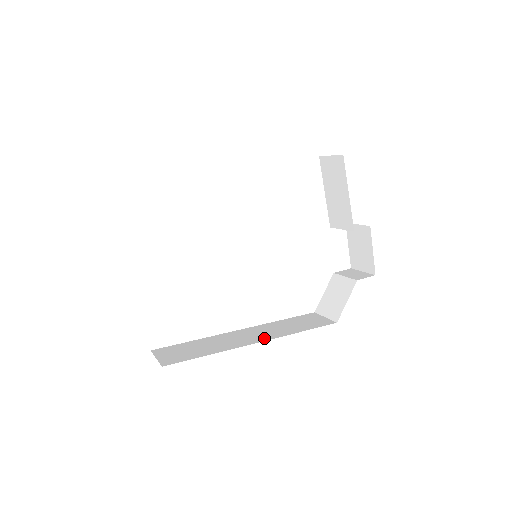
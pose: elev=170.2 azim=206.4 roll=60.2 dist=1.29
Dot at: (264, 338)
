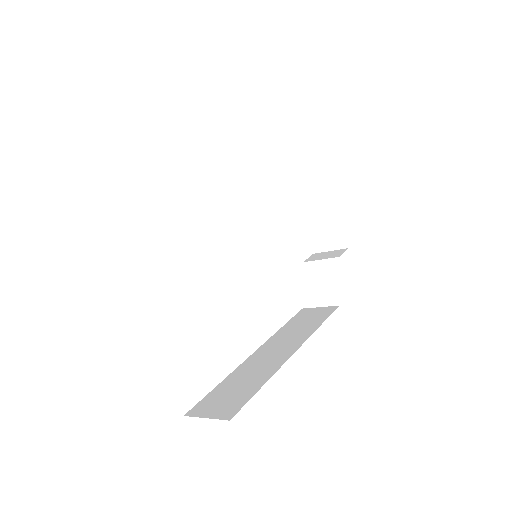
Dot at: (295, 345)
